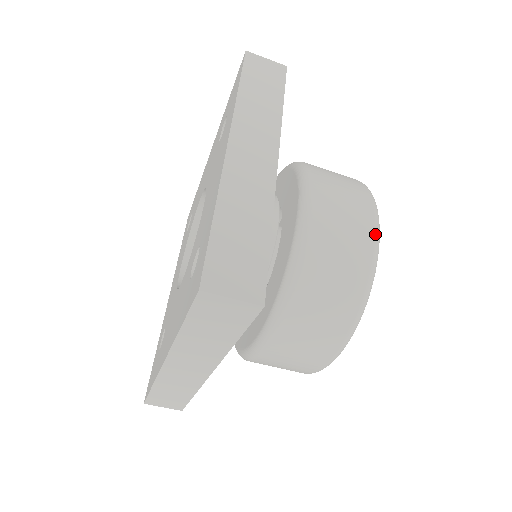
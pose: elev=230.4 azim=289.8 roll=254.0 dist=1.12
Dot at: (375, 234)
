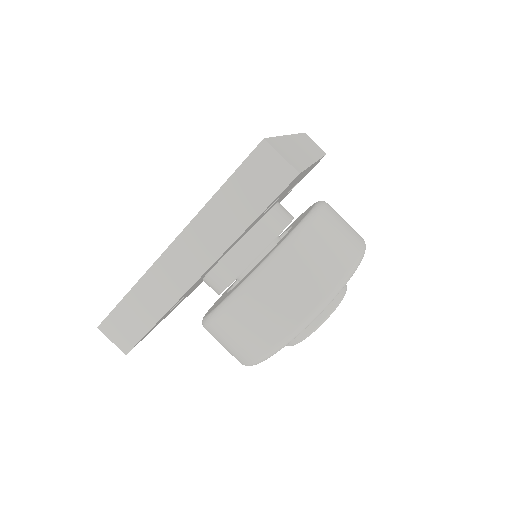
Dot at: (363, 247)
